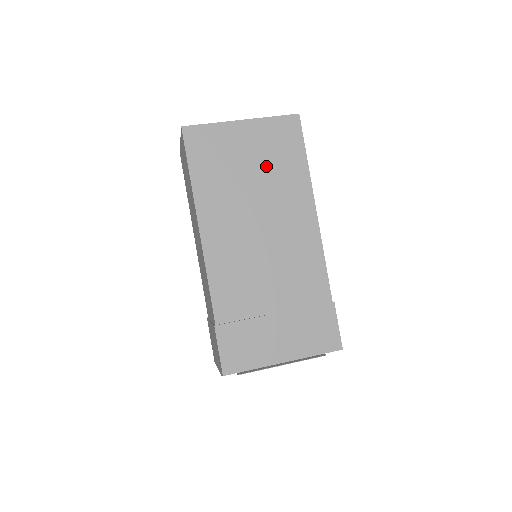
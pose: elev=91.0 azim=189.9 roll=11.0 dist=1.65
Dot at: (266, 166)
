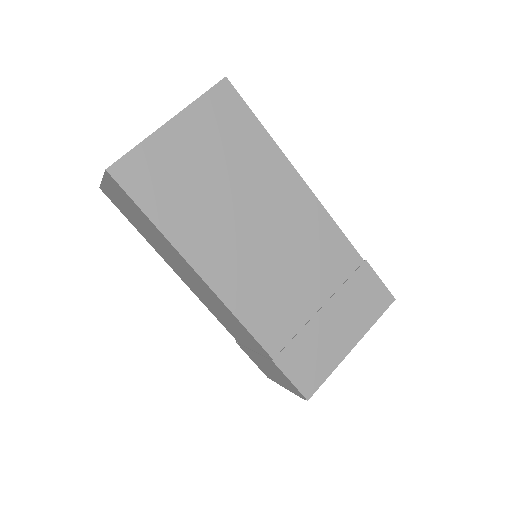
Dot at: (226, 160)
